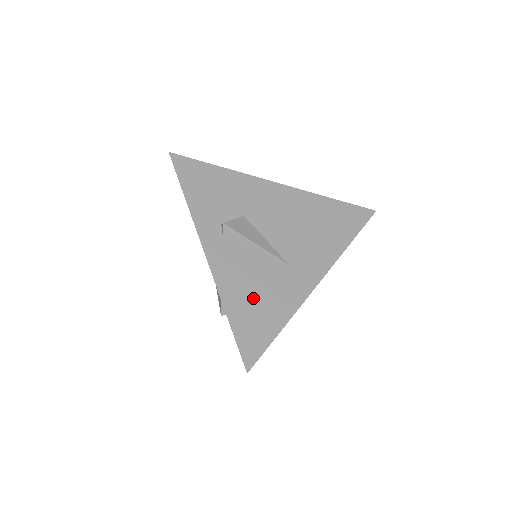
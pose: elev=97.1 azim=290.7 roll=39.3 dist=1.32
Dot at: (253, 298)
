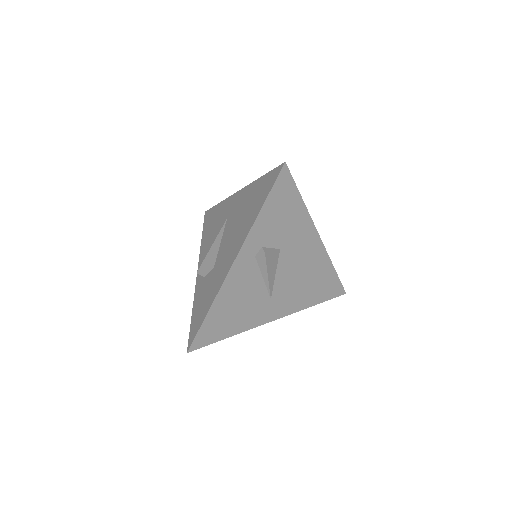
Dot at: (232, 309)
